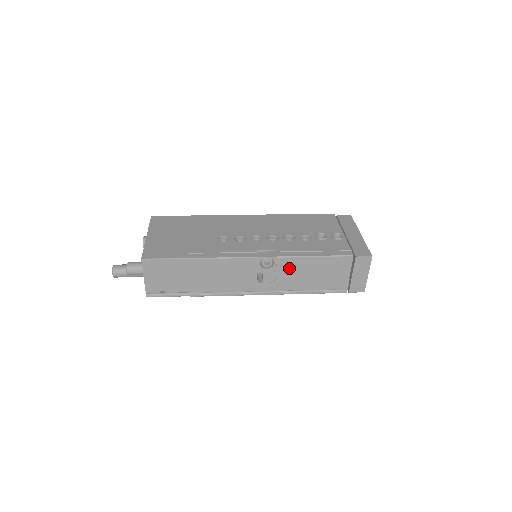
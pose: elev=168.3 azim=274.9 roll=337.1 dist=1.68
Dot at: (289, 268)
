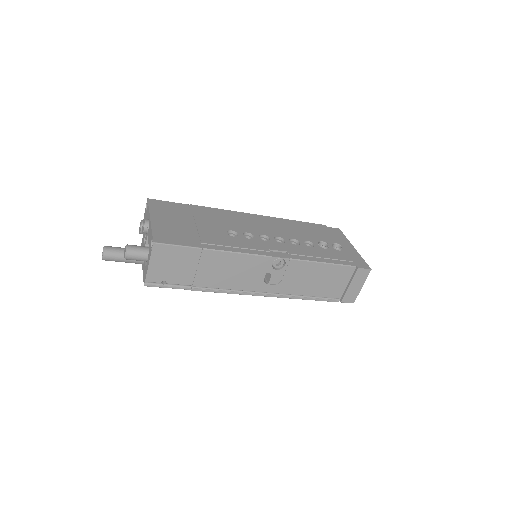
Dot at: (297, 271)
